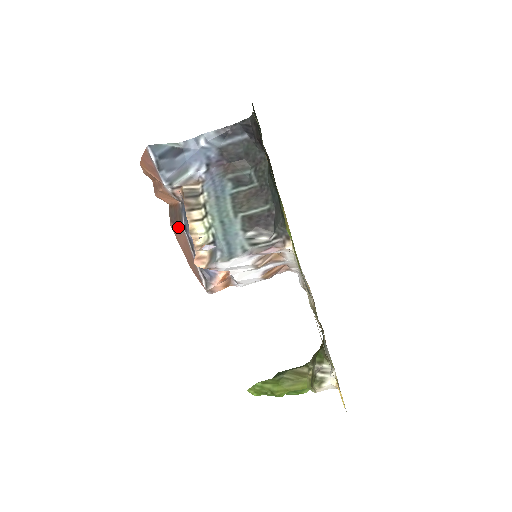
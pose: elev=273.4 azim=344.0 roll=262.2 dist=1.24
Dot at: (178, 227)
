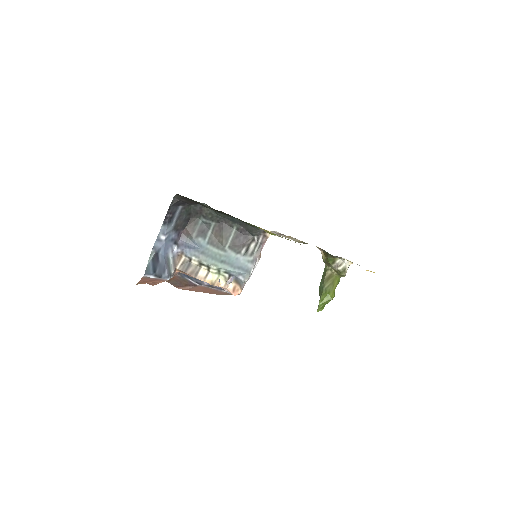
Dot at: (189, 286)
